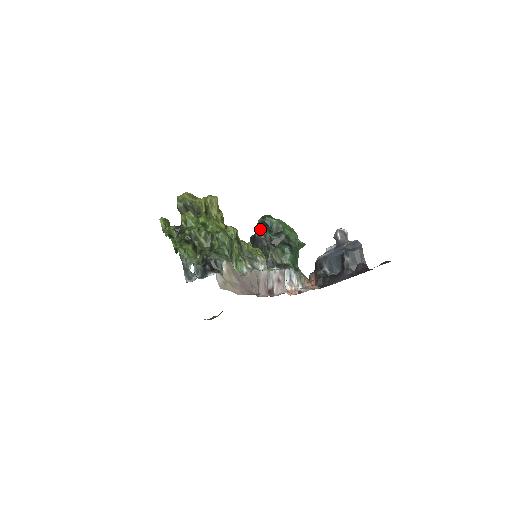
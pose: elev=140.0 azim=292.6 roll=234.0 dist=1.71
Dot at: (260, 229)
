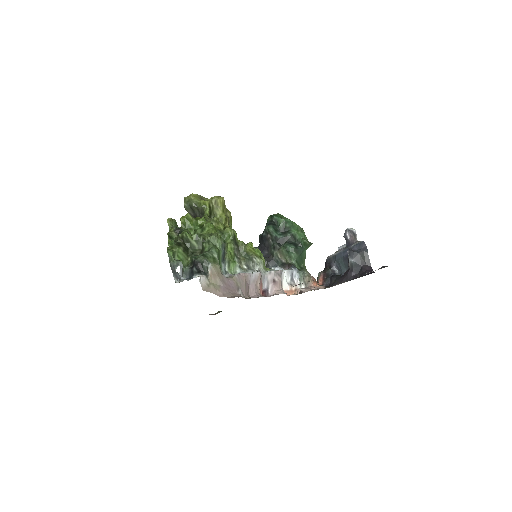
Dot at: (266, 228)
